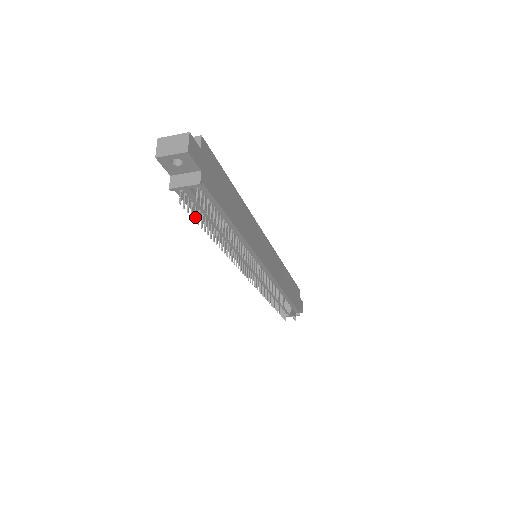
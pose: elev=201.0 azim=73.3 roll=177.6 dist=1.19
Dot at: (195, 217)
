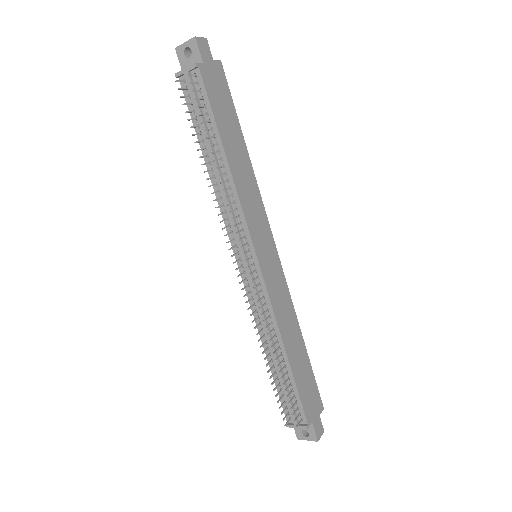
Dot at: (187, 111)
